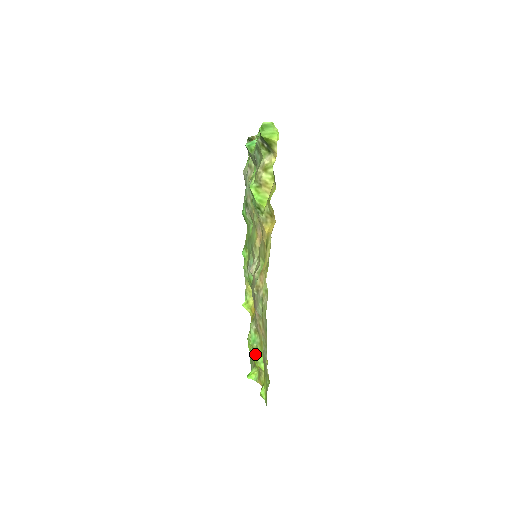
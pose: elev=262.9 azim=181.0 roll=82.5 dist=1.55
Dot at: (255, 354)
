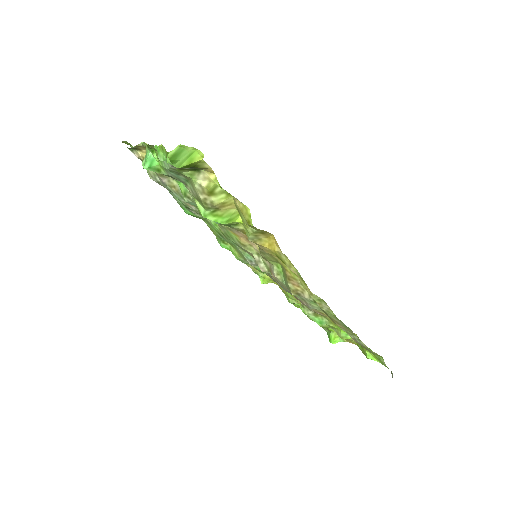
Dot at: occluded
